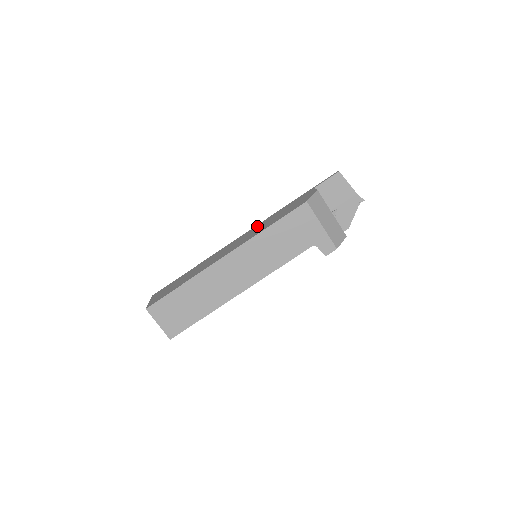
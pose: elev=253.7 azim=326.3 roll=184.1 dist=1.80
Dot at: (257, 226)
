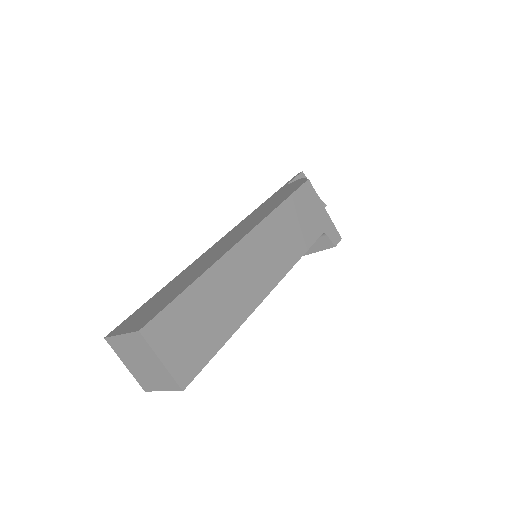
Dot at: (243, 221)
